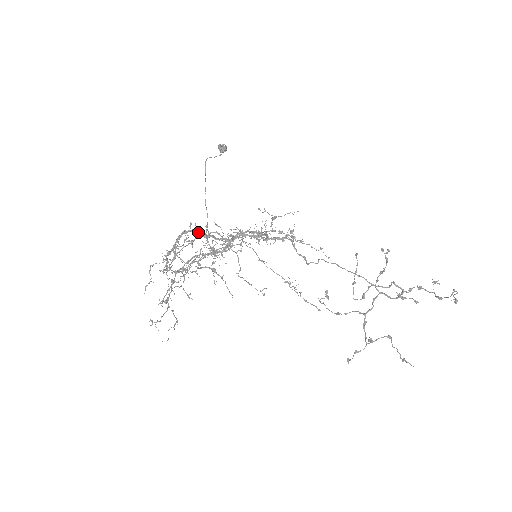
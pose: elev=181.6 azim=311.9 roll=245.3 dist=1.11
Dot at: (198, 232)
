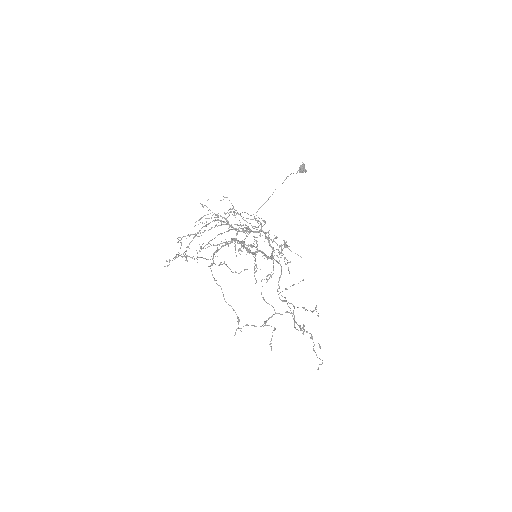
Dot at: occluded
